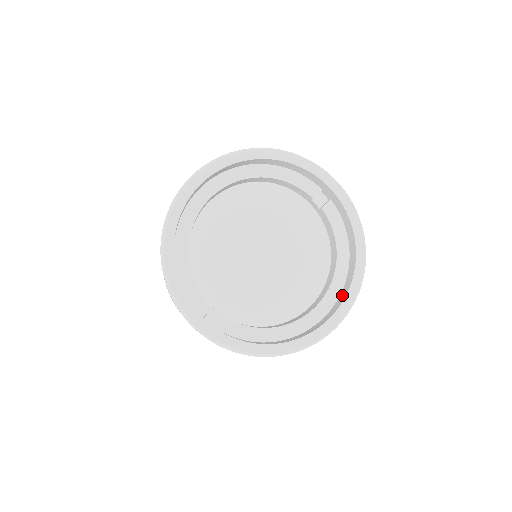
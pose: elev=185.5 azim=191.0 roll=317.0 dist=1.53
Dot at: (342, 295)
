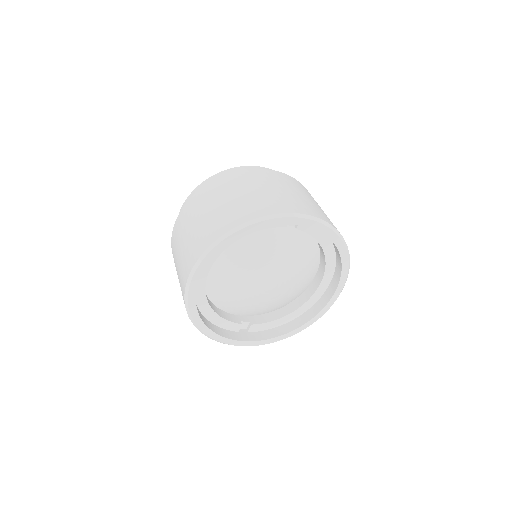
Dot at: (337, 272)
